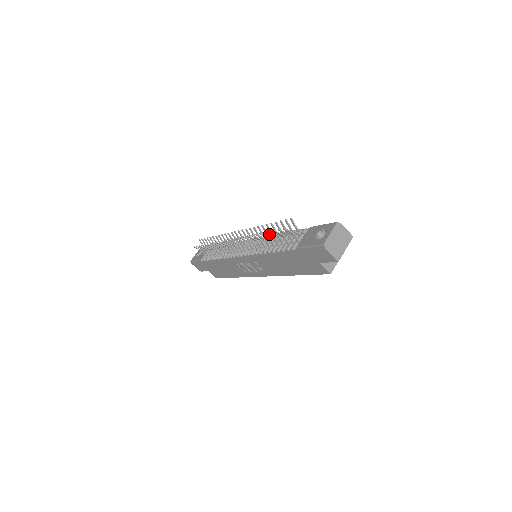
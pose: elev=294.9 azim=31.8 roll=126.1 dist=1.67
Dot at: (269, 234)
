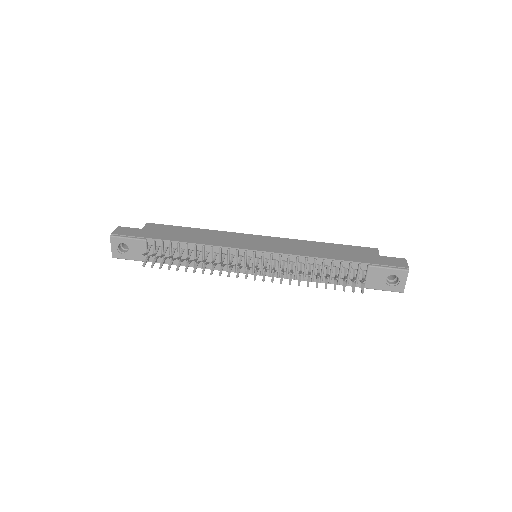
Dot at: occluded
